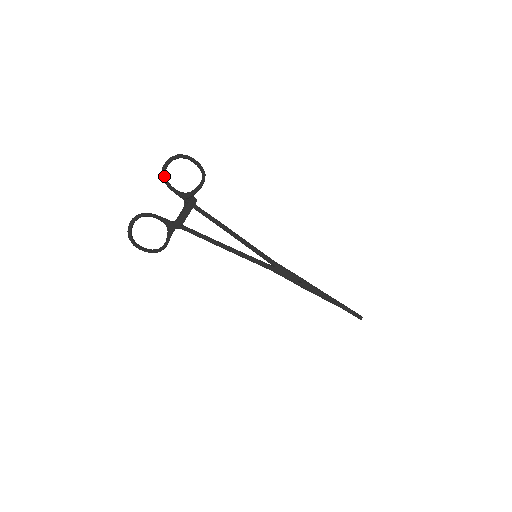
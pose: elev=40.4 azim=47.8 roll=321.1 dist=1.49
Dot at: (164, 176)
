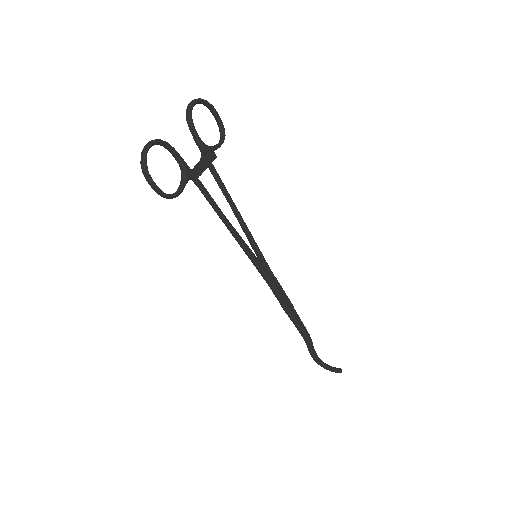
Dot at: (190, 112)
